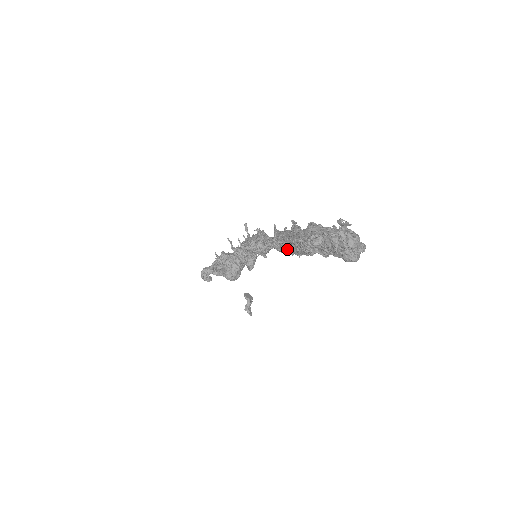
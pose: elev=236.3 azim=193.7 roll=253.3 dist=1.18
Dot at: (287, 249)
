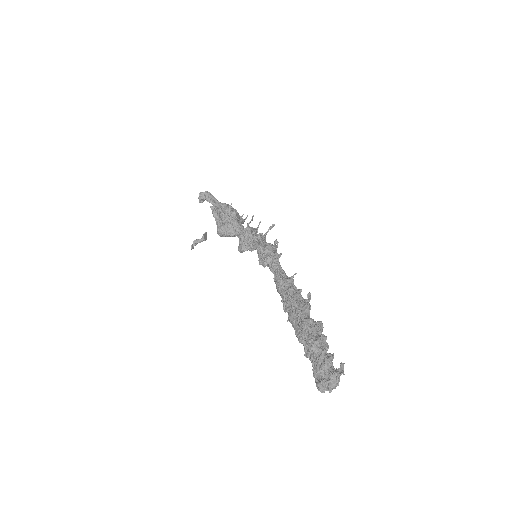
Dot at: (287, 305)
